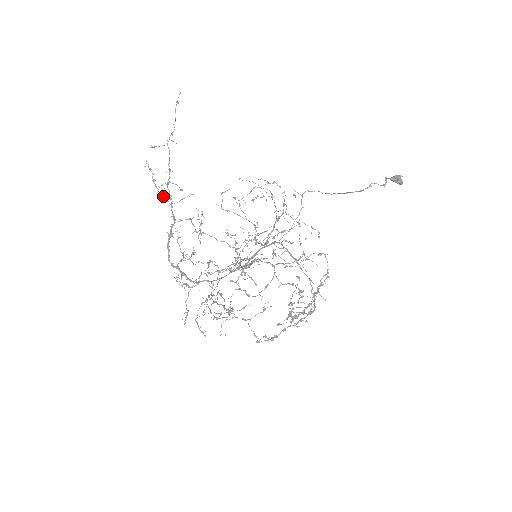
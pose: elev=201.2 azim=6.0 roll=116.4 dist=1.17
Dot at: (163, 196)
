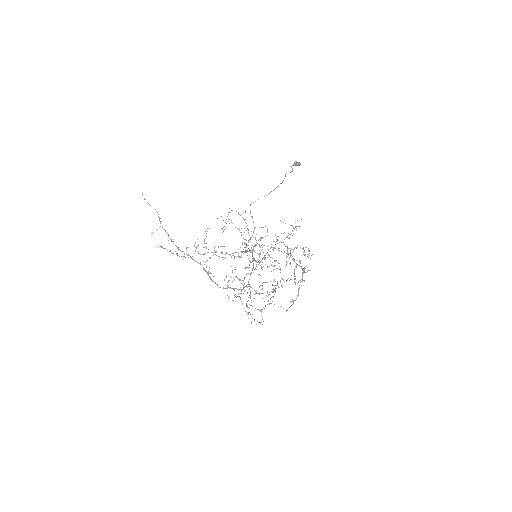
Dot at: (183, 256)
